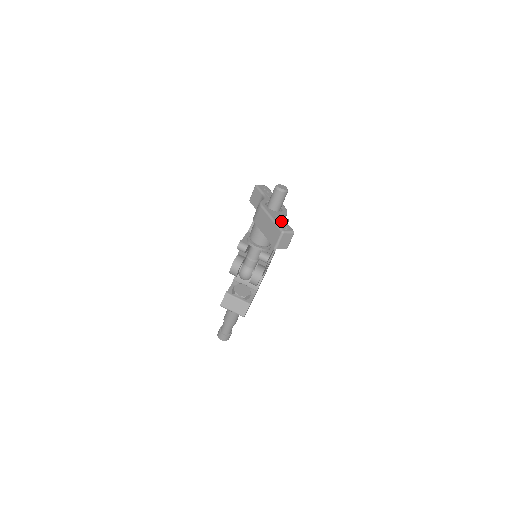
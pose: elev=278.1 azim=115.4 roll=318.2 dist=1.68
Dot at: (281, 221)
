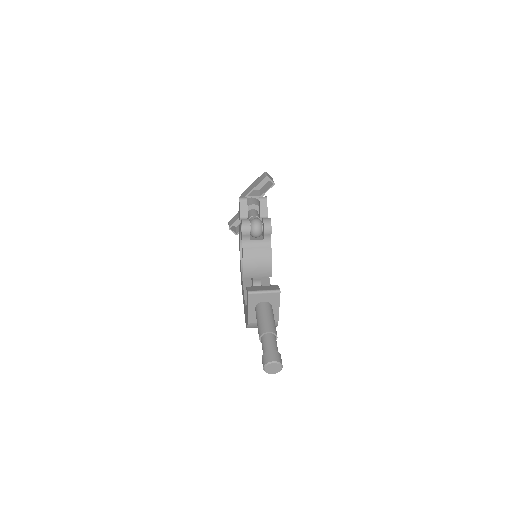
Dot at: (260, 183)
